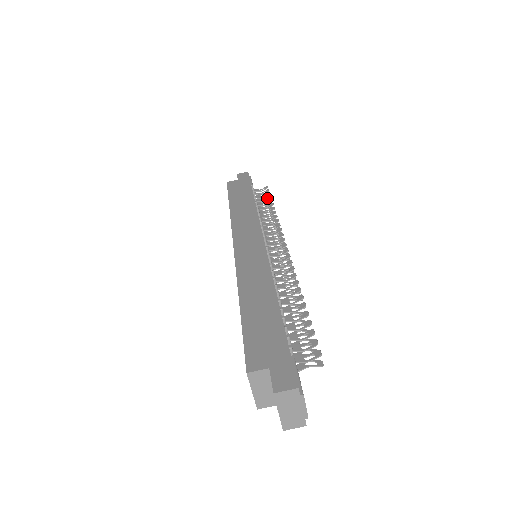
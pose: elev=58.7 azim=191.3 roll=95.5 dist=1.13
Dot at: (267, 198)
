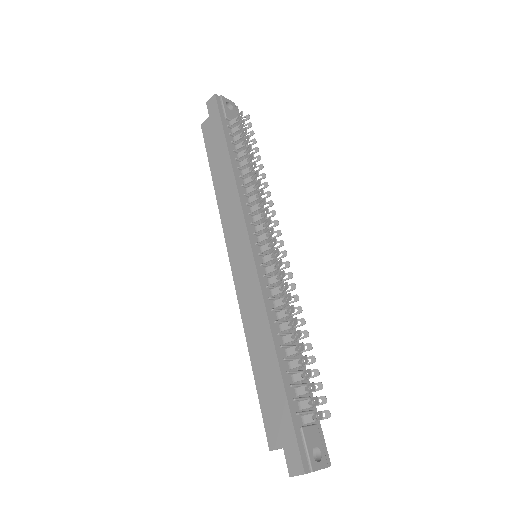
Dot at: occluded
